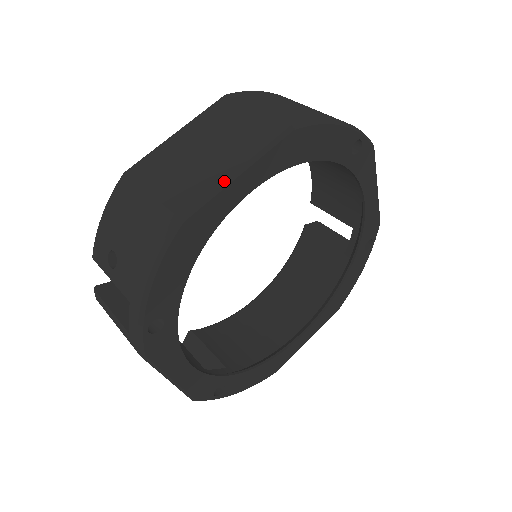
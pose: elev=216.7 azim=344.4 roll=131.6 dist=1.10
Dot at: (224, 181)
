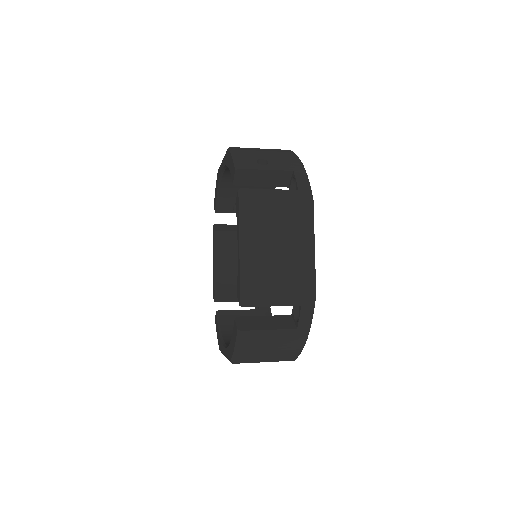
Dot at: occluded
